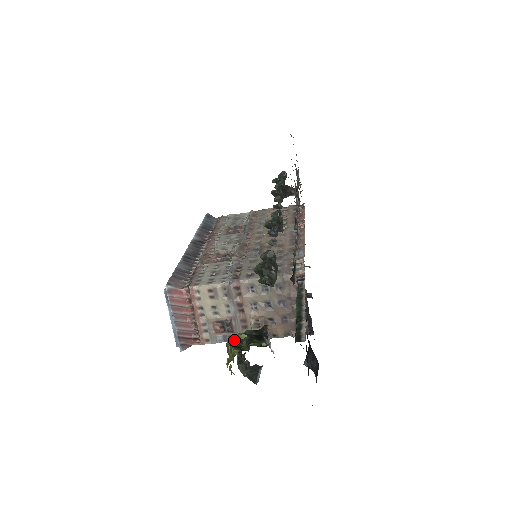
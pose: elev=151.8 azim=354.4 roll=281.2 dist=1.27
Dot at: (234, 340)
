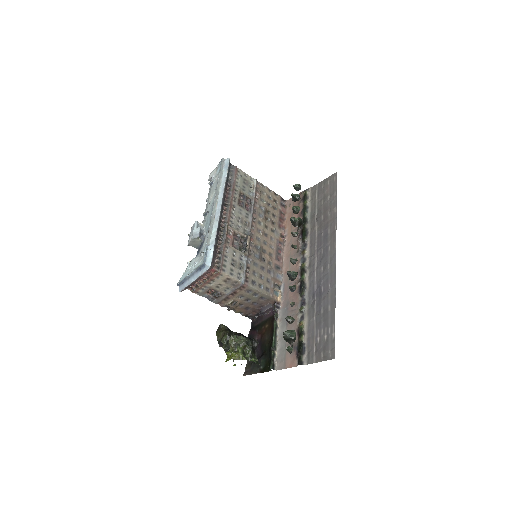
Dot at: (237, 338)
